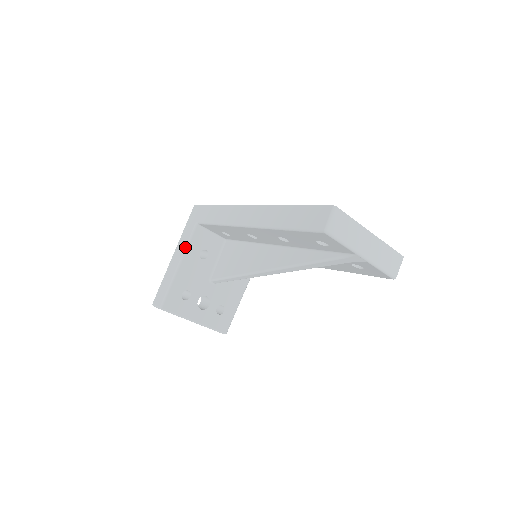
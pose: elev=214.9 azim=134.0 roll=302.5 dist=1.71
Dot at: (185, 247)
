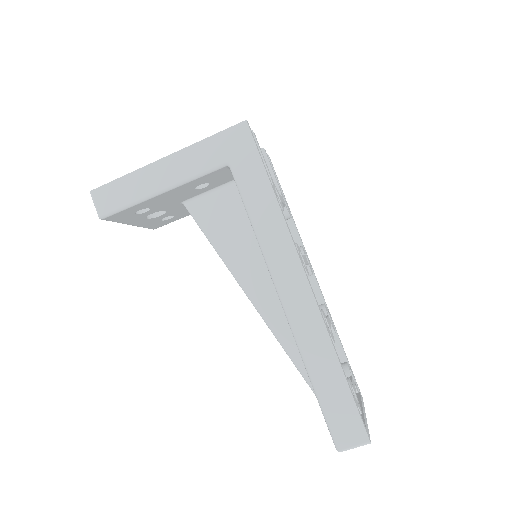
Dot at: (188, 178)
